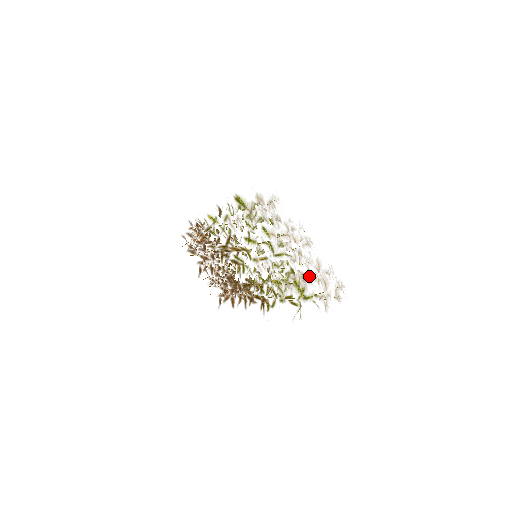
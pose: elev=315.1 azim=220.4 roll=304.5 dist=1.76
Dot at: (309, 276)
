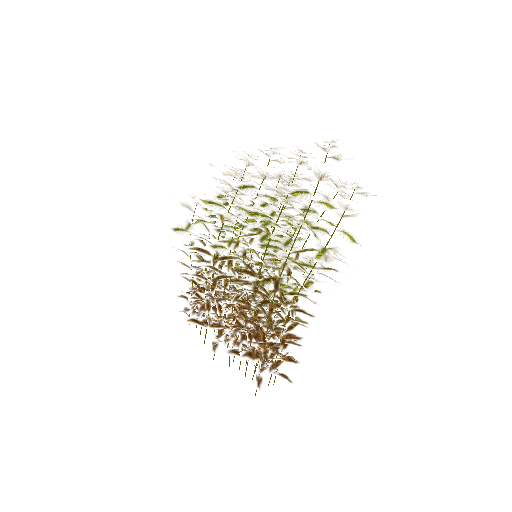
Dot at: (288, 173)
